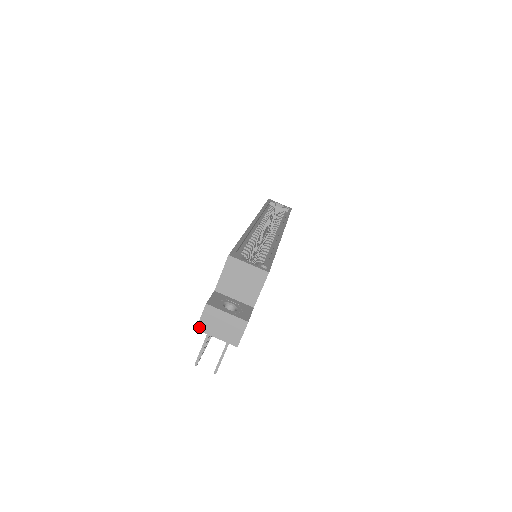
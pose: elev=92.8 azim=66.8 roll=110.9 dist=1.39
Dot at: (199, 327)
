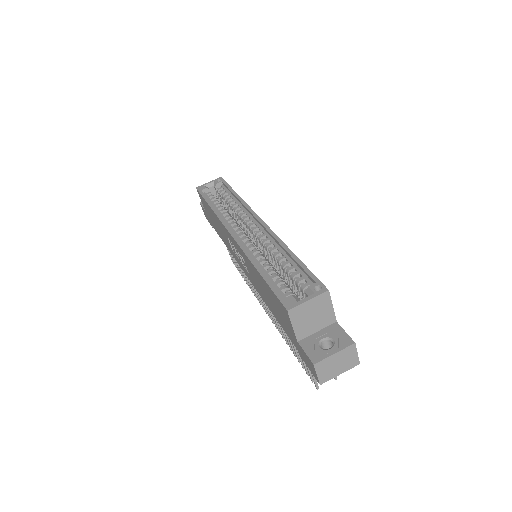
Dot at: (321, 382)
